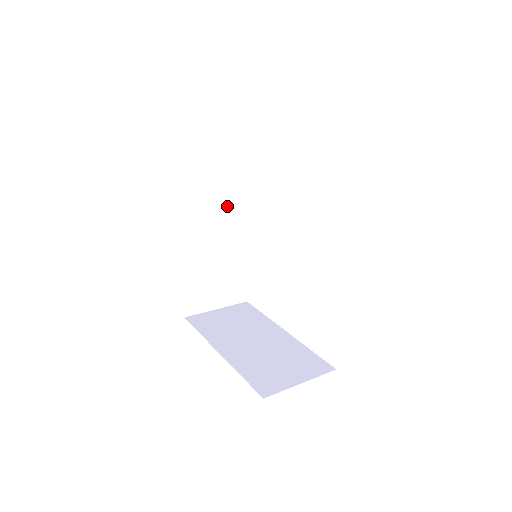
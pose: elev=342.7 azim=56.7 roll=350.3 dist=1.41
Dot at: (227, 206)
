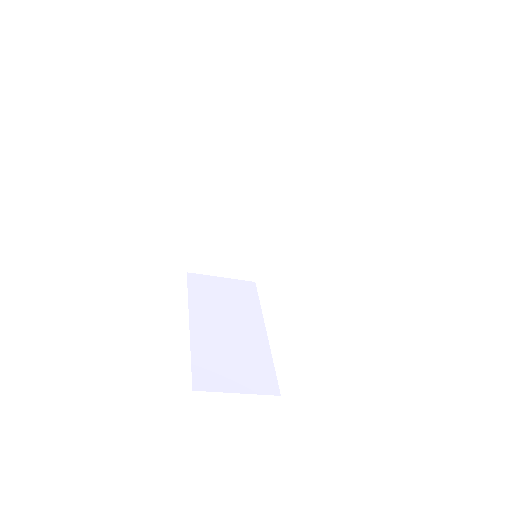
Dot at: (264, 189)
